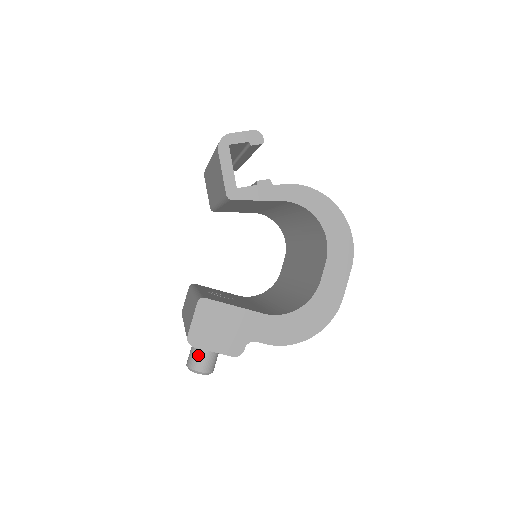
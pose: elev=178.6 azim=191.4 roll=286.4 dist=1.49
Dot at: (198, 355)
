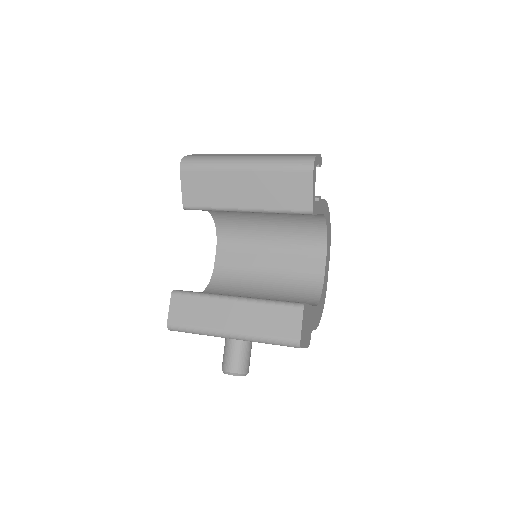
Dot at: (246, 359)
